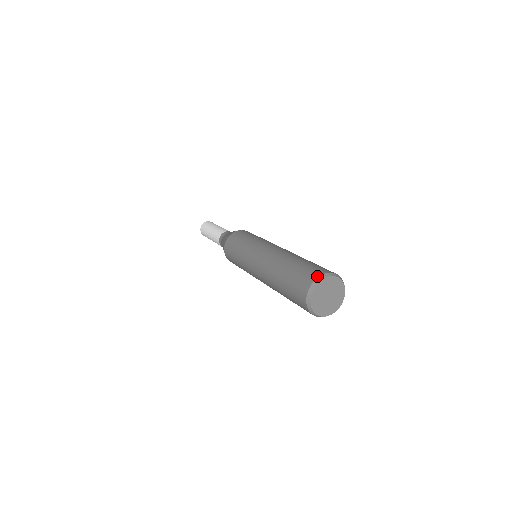
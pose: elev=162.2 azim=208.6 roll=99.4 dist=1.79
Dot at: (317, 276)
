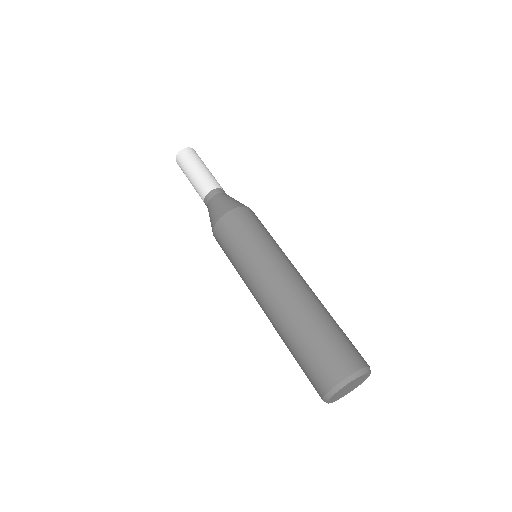
Dot at: (343, 377)
